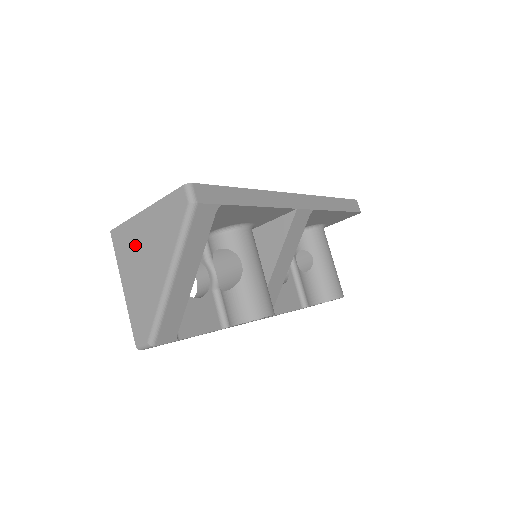
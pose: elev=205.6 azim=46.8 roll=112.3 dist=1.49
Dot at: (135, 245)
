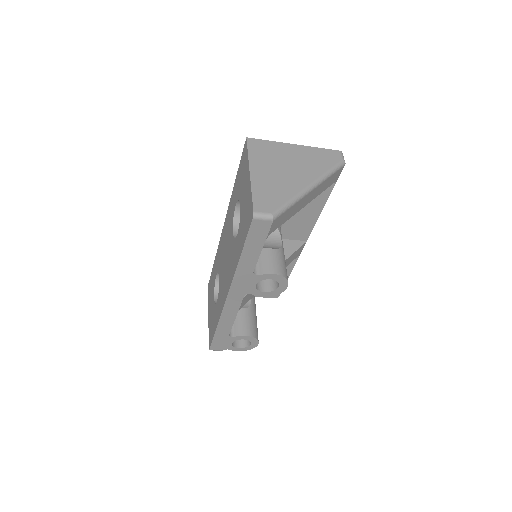
Dot at: (278, 156)
